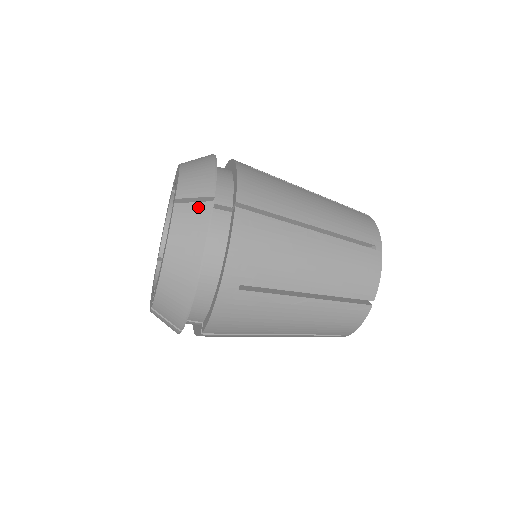
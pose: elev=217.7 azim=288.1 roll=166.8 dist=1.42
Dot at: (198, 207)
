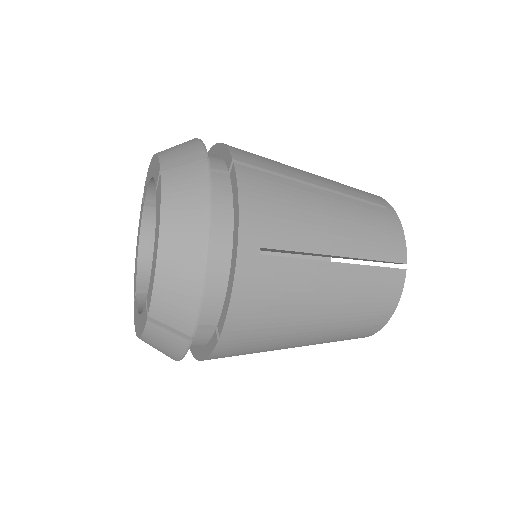
Dot at: (191, 167)
